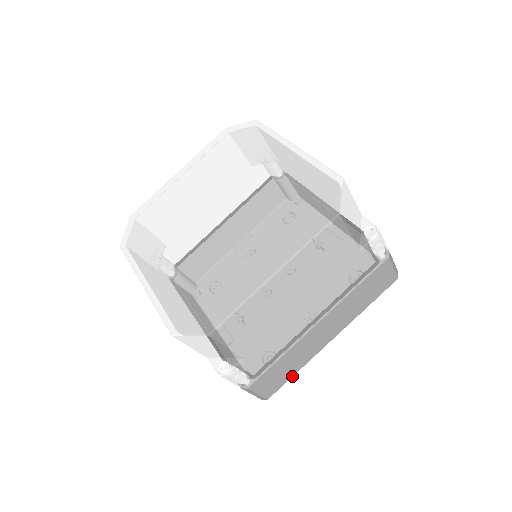
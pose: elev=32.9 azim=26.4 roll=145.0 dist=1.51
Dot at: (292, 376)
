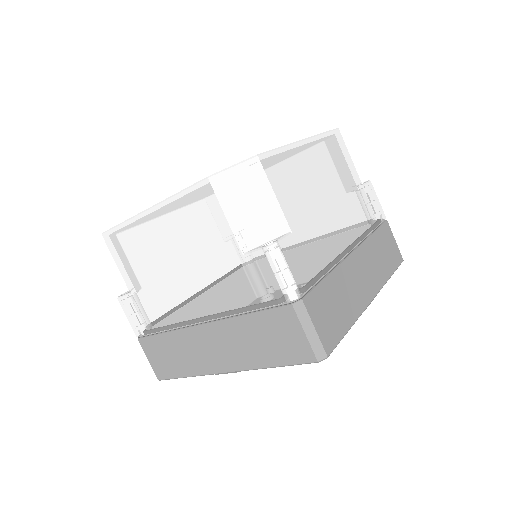
Dot at: (346, 331)
